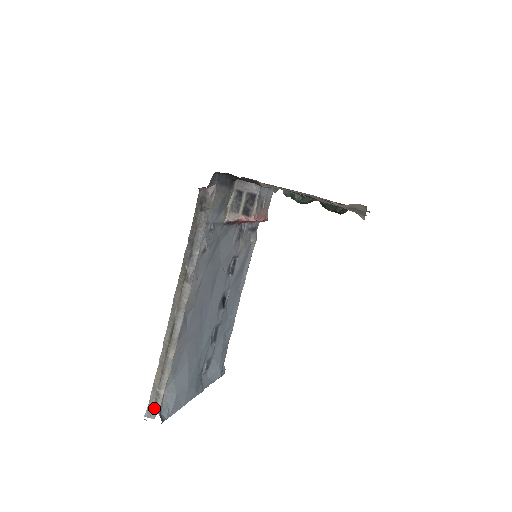
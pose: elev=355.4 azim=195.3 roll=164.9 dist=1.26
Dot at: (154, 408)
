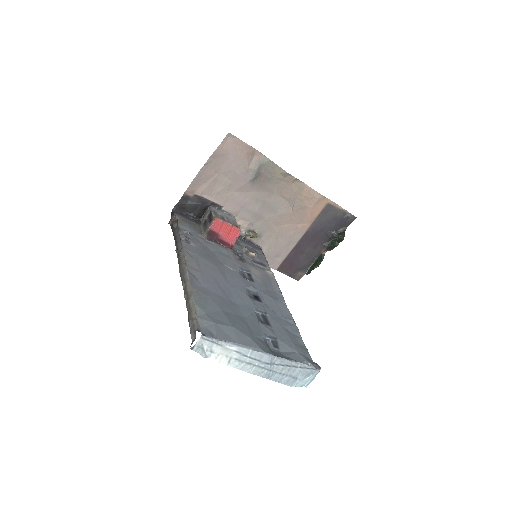
Dot at: (194, 334)
